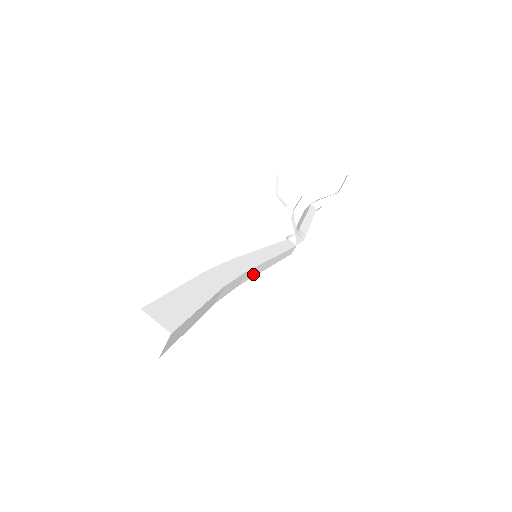
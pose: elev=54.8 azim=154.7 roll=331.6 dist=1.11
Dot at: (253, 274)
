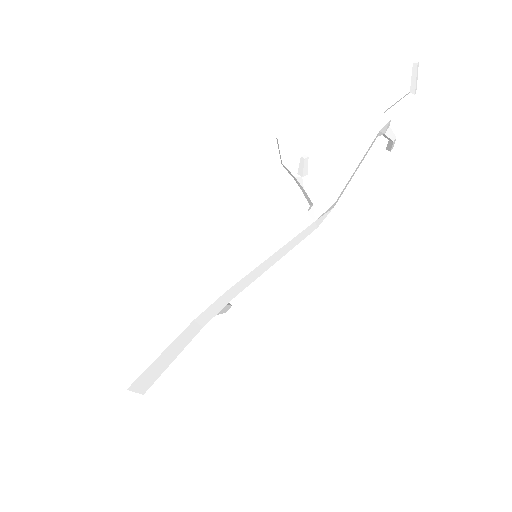
Dot at: (249, 281)
